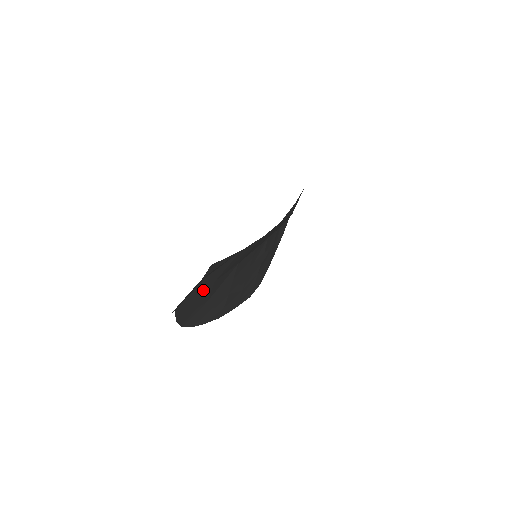
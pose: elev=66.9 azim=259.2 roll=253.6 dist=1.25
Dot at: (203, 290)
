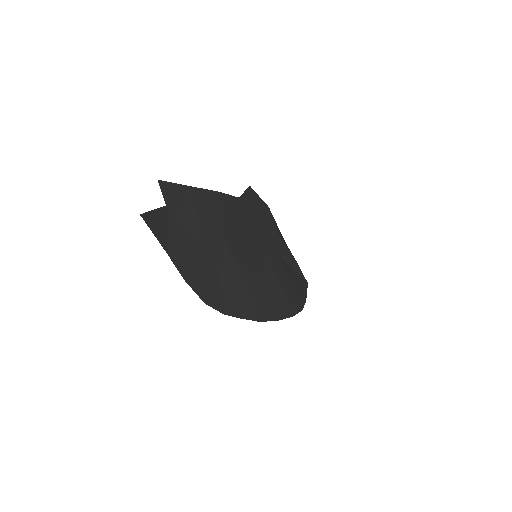
Dot at: (192, 245)
